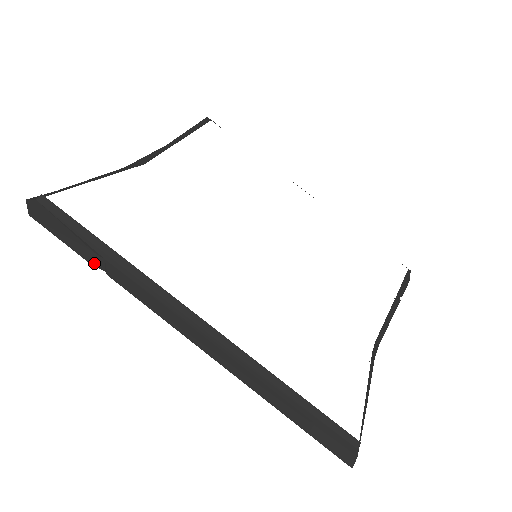
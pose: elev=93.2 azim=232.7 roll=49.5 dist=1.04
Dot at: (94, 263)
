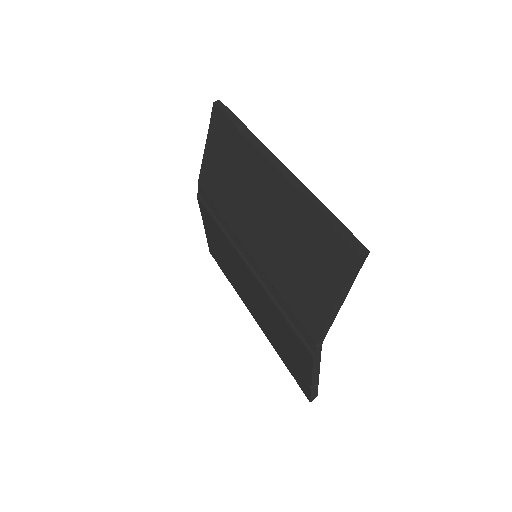
Dot at: (238, 126)
